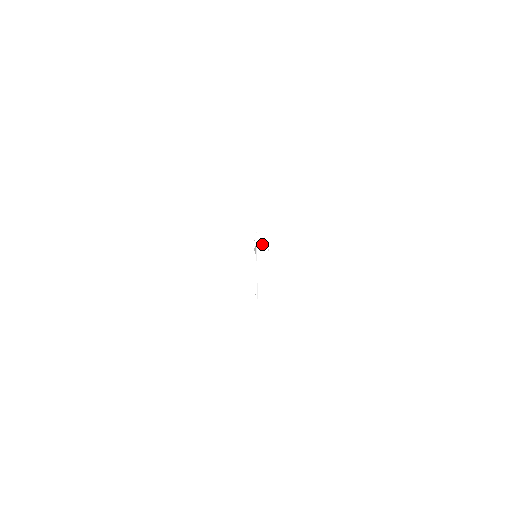
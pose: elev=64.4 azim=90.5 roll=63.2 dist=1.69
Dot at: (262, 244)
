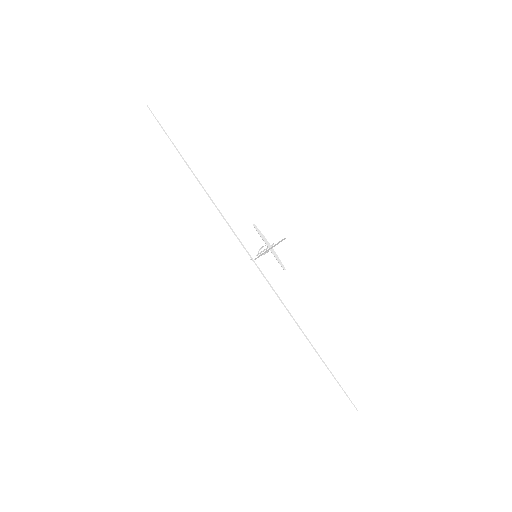
Dot at: occluded
